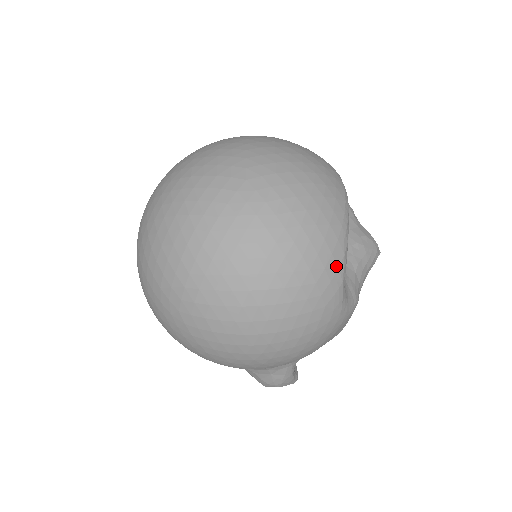
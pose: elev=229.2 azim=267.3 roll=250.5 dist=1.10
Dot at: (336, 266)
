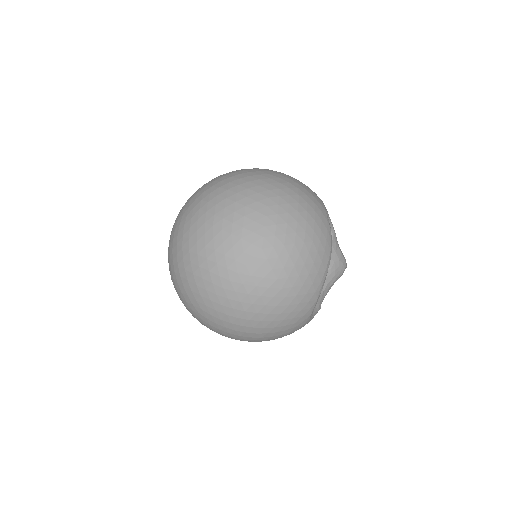
Dot at: (310, 307)
